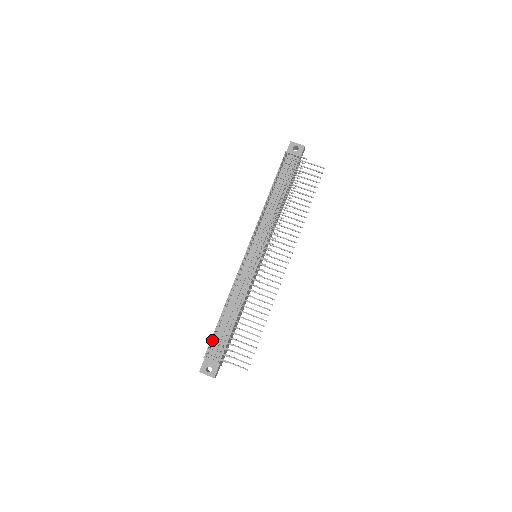
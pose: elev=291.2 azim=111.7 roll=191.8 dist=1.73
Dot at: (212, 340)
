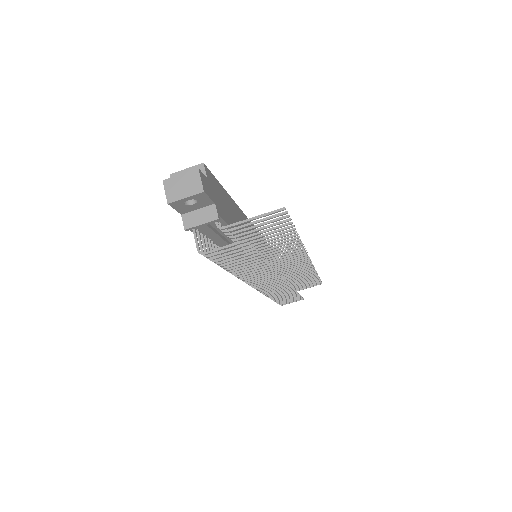
Dot at: occluded
